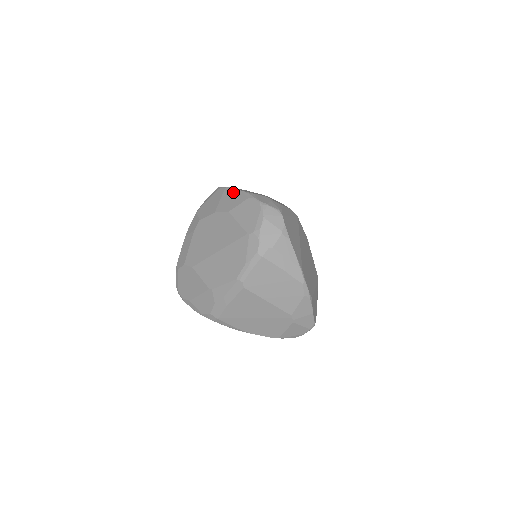
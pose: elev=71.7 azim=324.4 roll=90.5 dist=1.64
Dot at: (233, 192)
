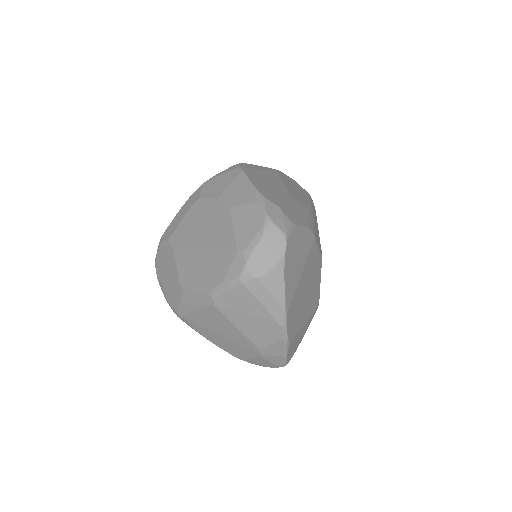
Dot at: (246, 183)
